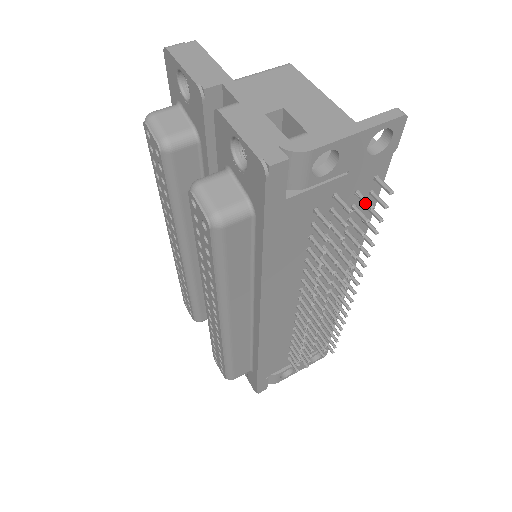
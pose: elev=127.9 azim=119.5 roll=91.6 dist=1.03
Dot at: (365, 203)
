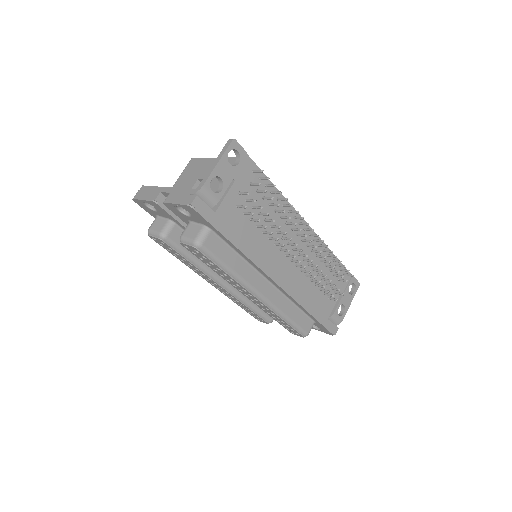
Dot at: (256, 185)
